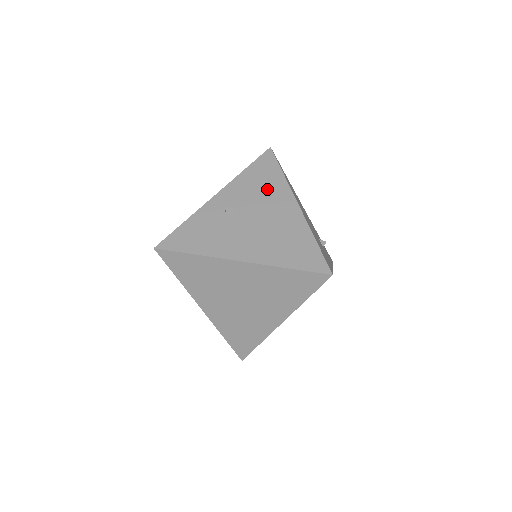
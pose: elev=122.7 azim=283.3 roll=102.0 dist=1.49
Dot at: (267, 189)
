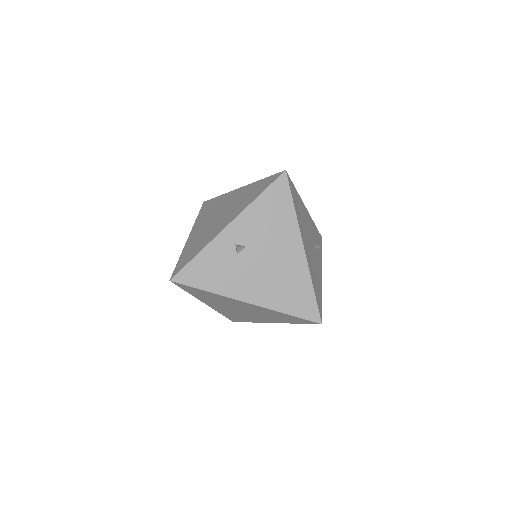
Dot at: (277, 226)
